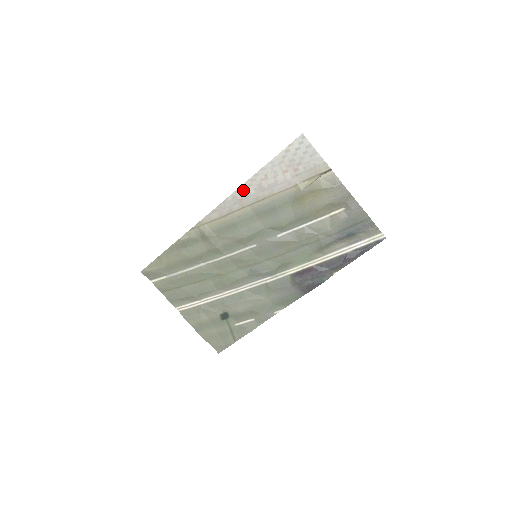
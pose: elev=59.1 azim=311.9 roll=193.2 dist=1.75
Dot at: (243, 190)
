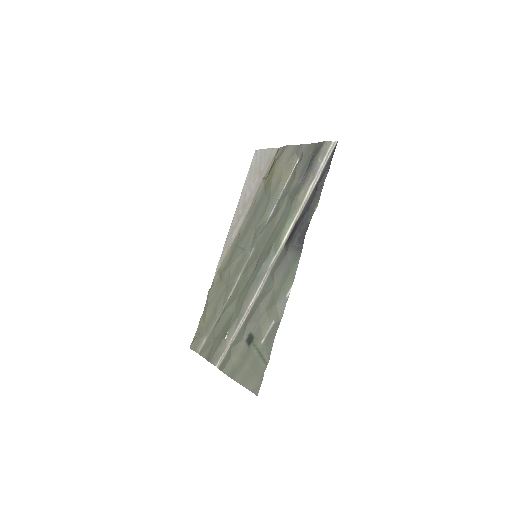
Dot at: (236, 218)
